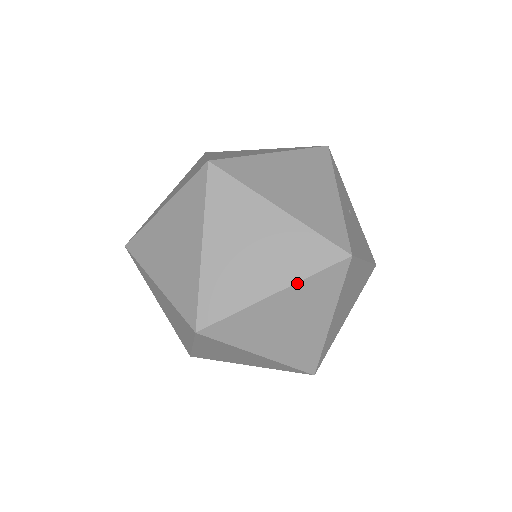
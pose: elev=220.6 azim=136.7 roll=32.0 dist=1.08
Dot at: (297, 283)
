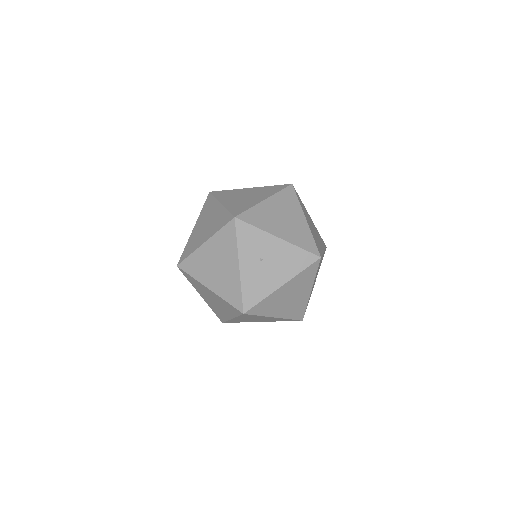
Dot at: (235, 317)
